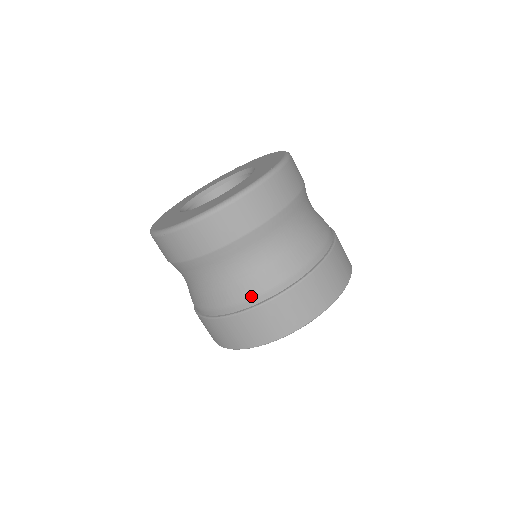
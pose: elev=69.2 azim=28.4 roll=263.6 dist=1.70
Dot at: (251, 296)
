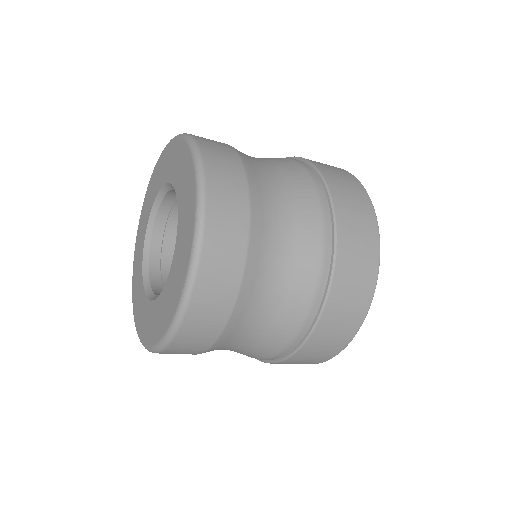
Dot at: occluded
